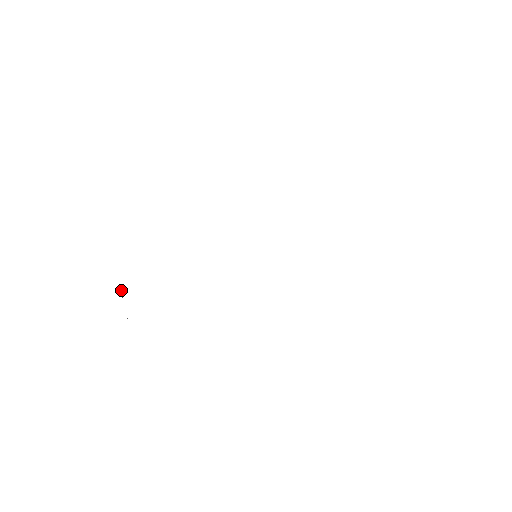
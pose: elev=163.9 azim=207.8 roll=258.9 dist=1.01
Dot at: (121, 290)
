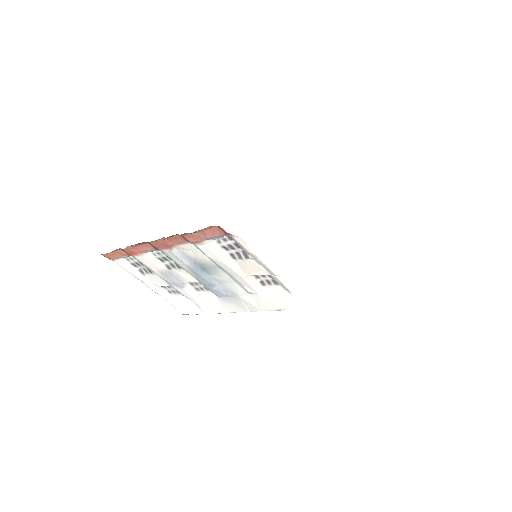
Dot at: occluded
